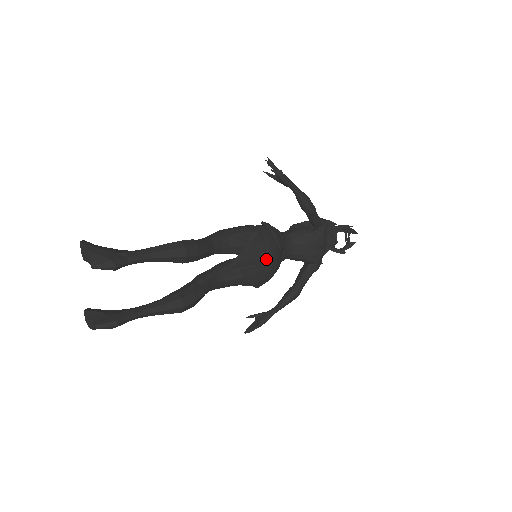
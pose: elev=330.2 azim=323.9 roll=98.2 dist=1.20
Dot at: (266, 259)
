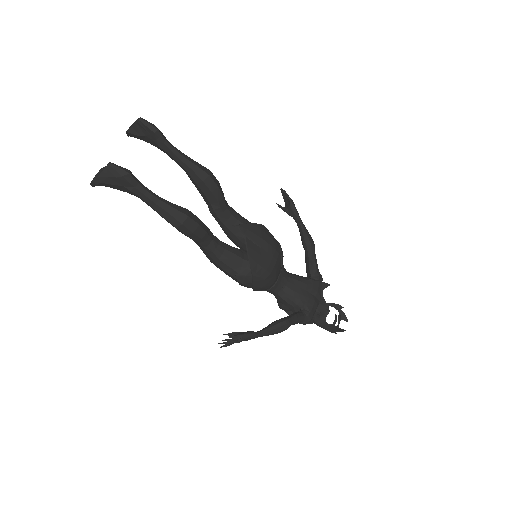
Dot at: (268, 246)
